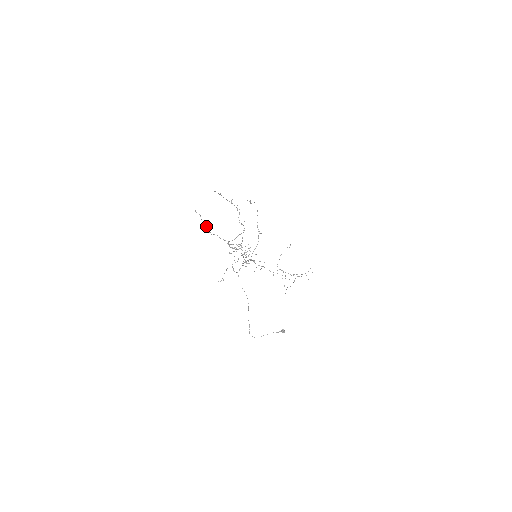
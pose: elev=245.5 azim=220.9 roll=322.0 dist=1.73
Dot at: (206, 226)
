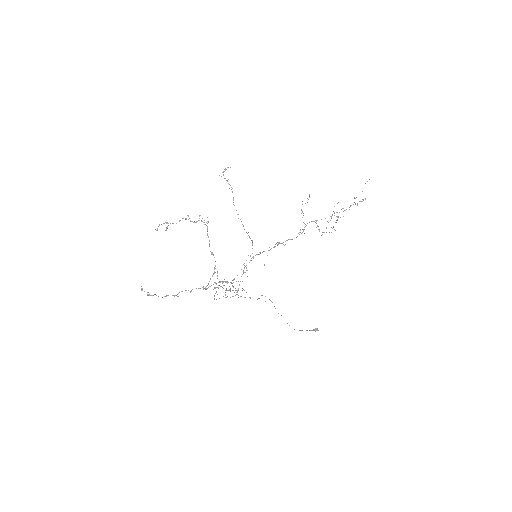
Dot at: (164, 296)
